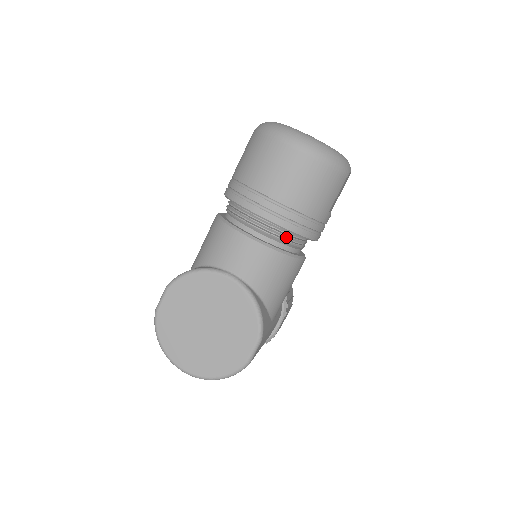
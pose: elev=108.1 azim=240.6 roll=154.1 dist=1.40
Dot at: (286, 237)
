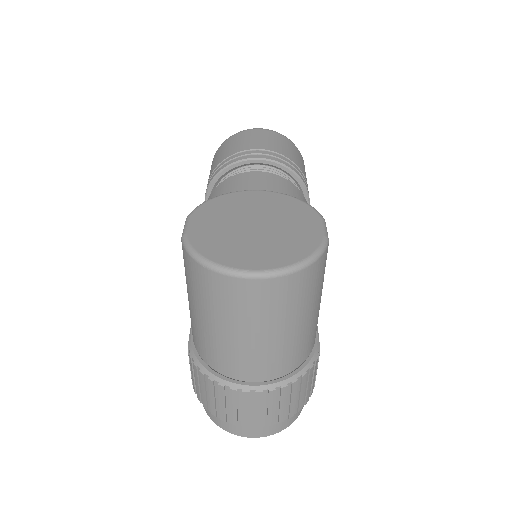
Dot at: occluded
